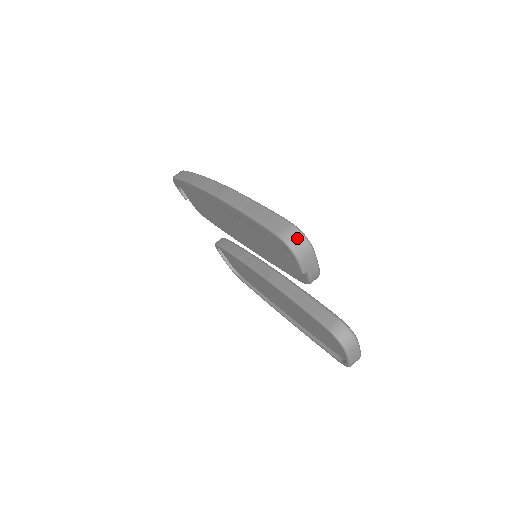
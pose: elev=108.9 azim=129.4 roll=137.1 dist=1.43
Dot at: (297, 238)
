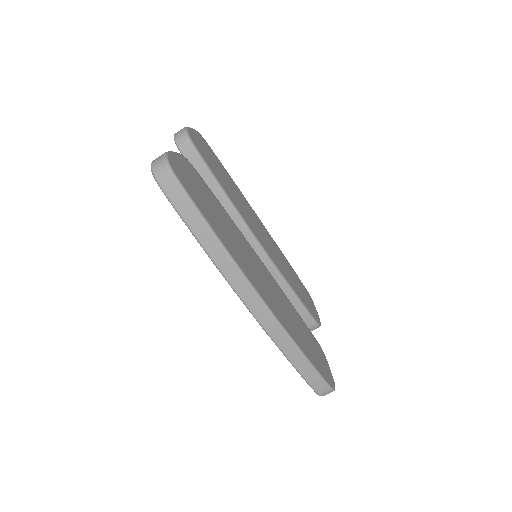
Dot at: occluded
